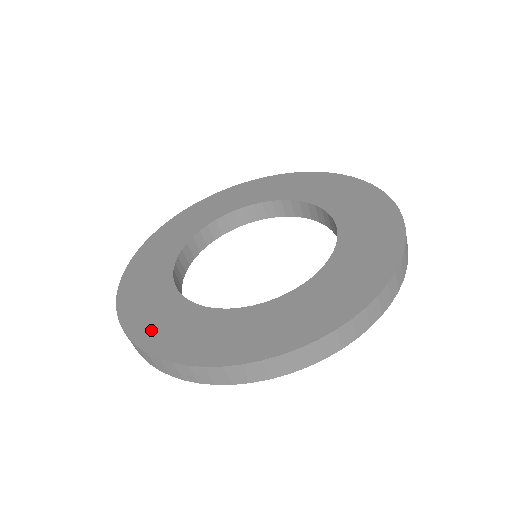
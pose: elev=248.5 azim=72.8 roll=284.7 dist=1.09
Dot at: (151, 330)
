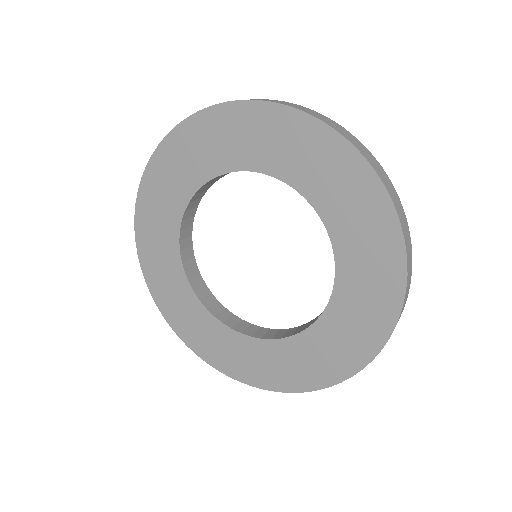
Dot at: (237, 367)
